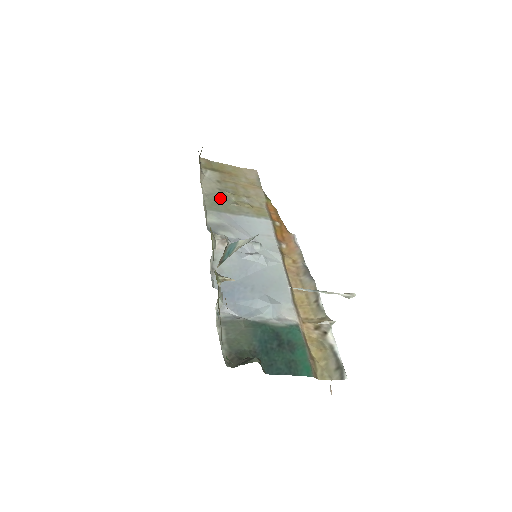
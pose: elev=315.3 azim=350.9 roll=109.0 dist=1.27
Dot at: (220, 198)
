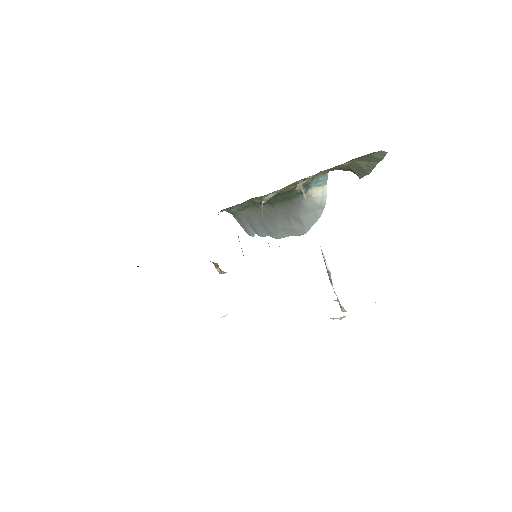
Dot at: occluded
